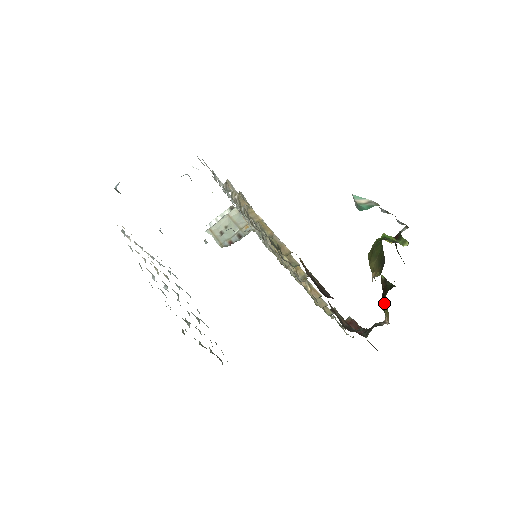
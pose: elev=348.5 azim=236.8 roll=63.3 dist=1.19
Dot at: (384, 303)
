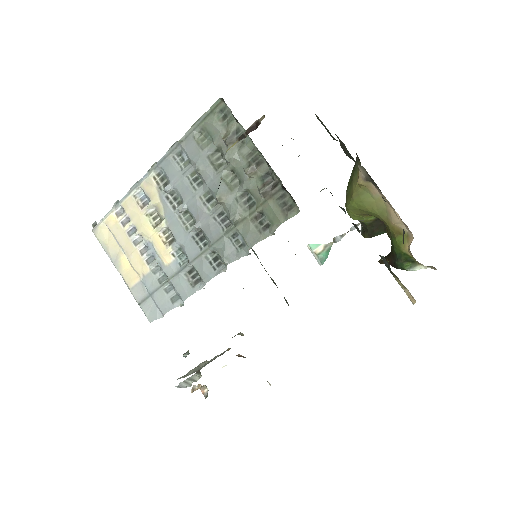
Dot at: (397, 249)
